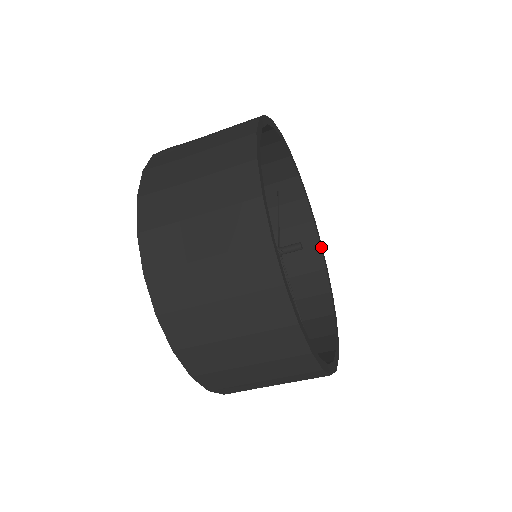
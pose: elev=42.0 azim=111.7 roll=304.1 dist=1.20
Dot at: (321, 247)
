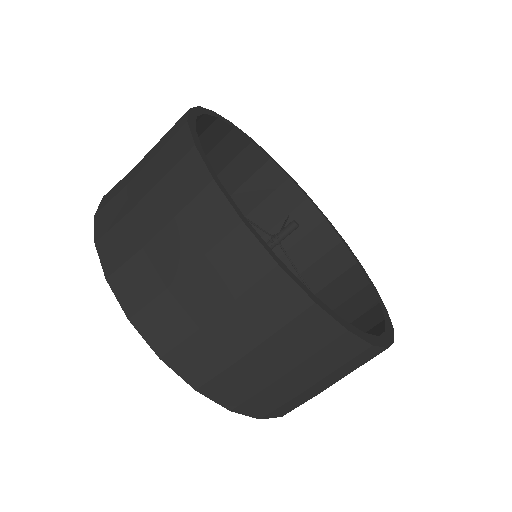
Dot at: (359, 265)
